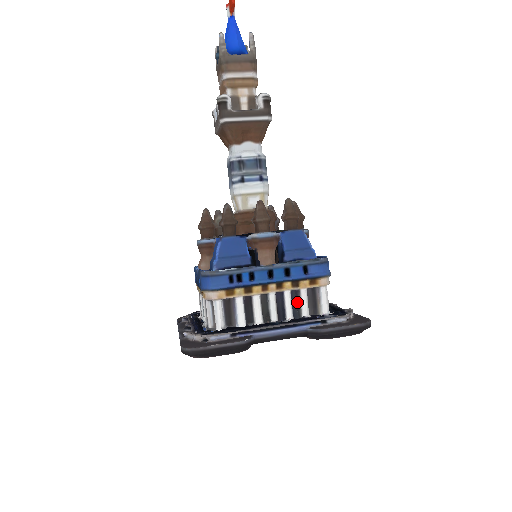
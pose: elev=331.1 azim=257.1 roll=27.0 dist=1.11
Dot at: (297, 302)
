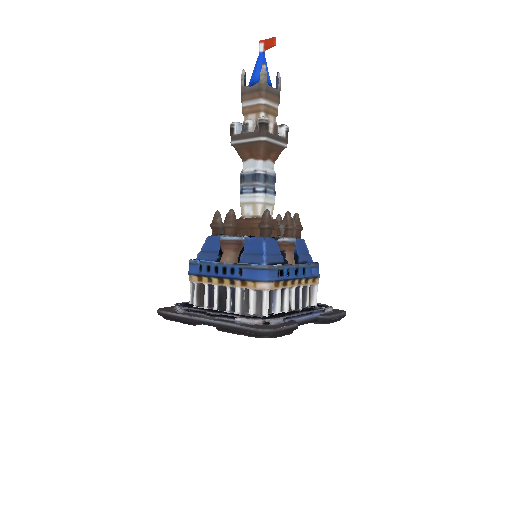
Dot at: (303, 295)
